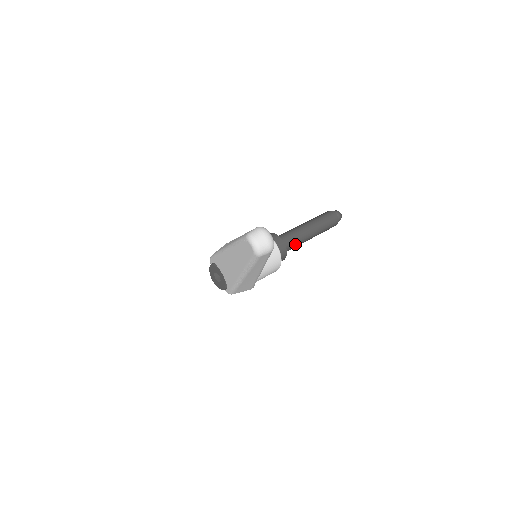
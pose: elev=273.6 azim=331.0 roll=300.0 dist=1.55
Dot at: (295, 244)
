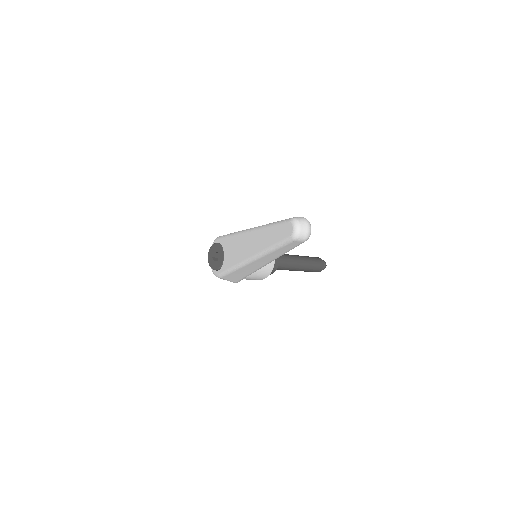
Dot at: (285, 267)
